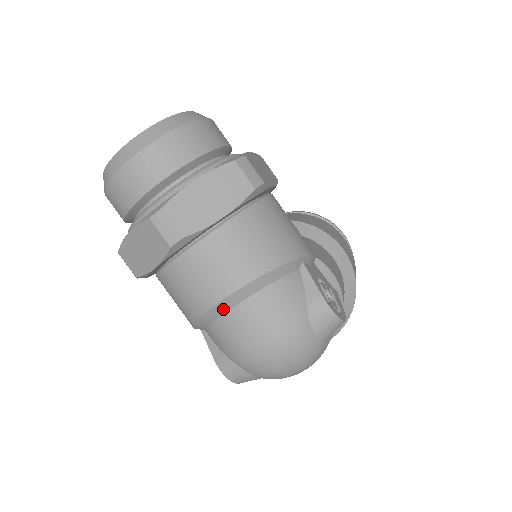
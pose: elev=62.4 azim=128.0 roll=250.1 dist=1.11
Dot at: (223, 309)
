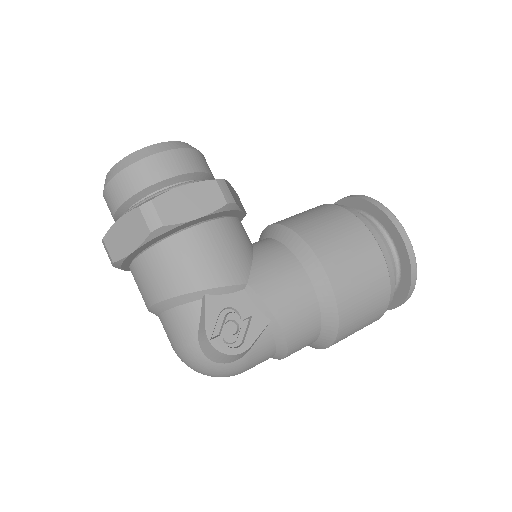
Dot at: (155, 314)
